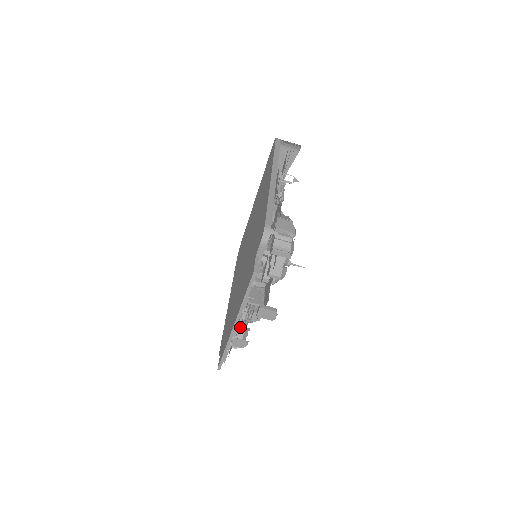
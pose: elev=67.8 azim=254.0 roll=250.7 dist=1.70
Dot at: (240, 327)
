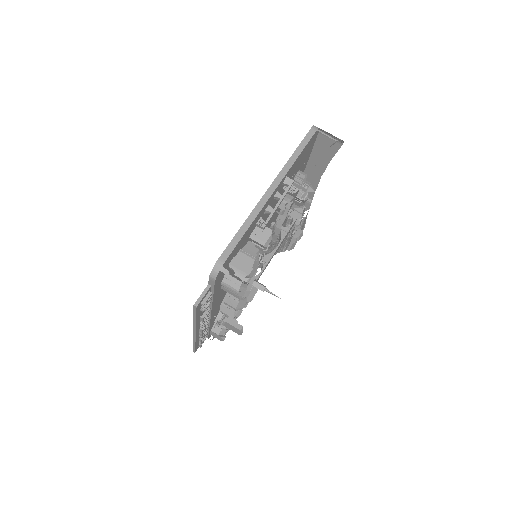
Dot at: occluded
